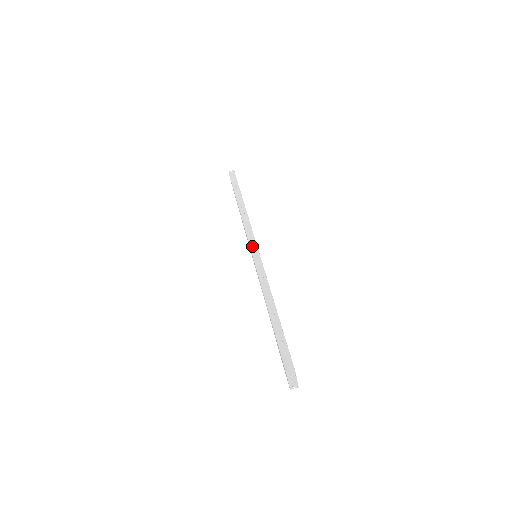
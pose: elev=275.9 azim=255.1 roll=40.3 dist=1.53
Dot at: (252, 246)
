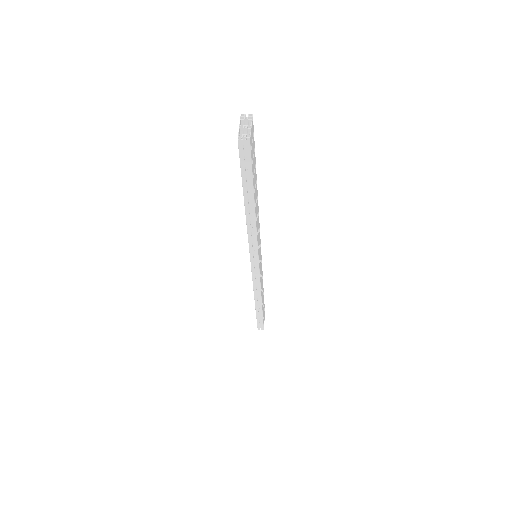
Dot at: occluded
